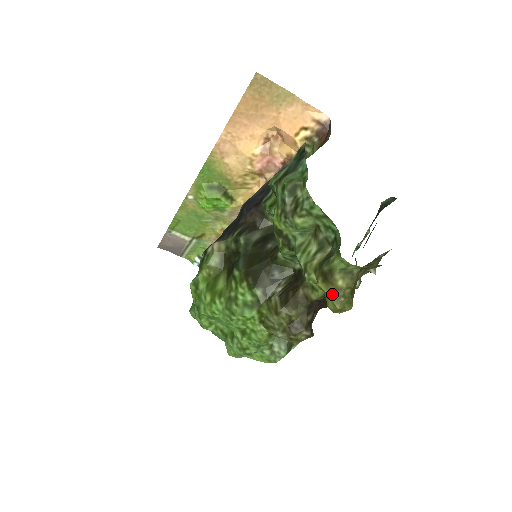
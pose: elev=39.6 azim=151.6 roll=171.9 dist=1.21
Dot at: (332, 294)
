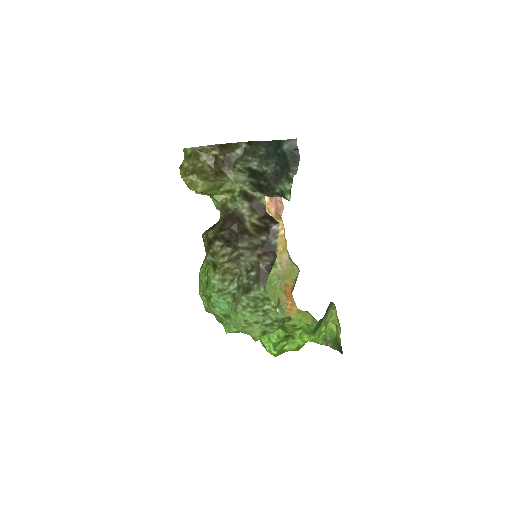
Dot at: (182, 174)
